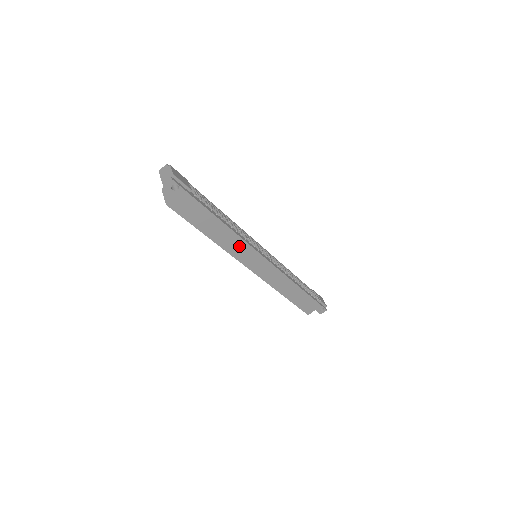
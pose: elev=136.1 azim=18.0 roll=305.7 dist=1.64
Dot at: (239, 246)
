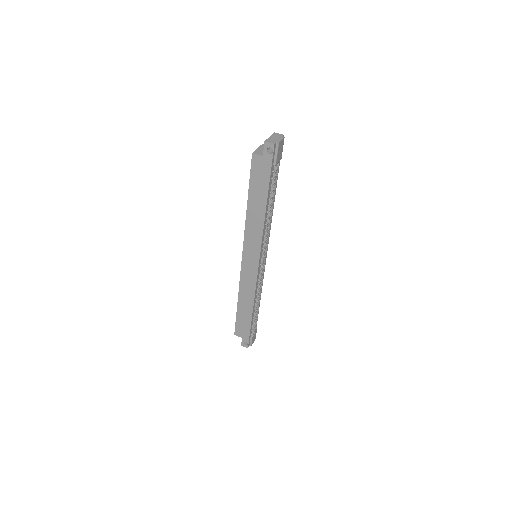
Dot at: (256, 235)
